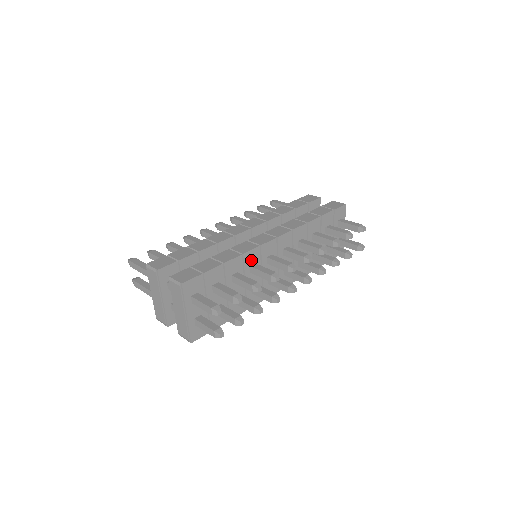
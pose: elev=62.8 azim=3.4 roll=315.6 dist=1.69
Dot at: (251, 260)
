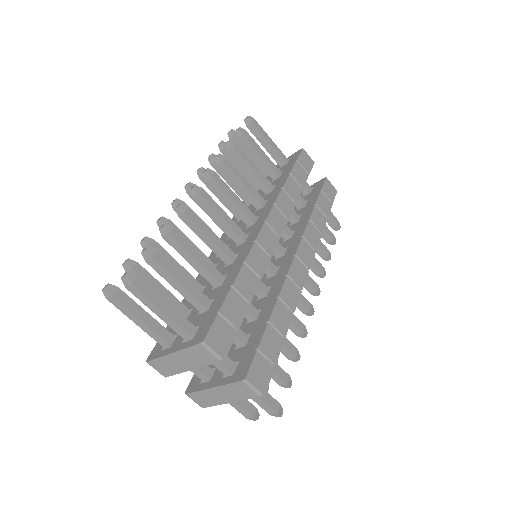
Dot at: occluded
